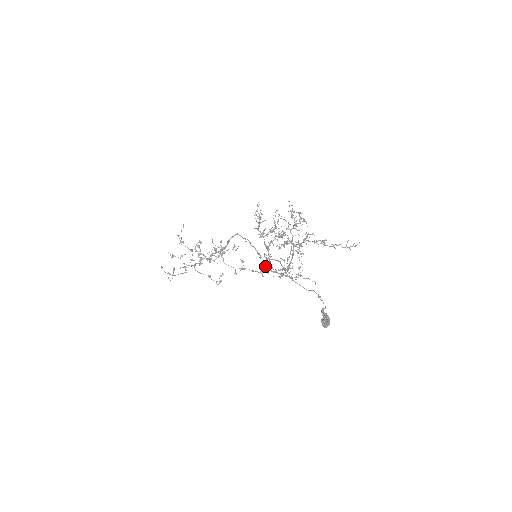
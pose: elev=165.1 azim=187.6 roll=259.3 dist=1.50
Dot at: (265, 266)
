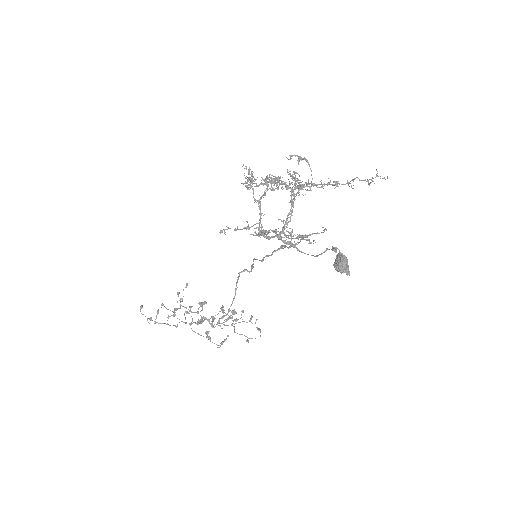
Dot at: occluded
